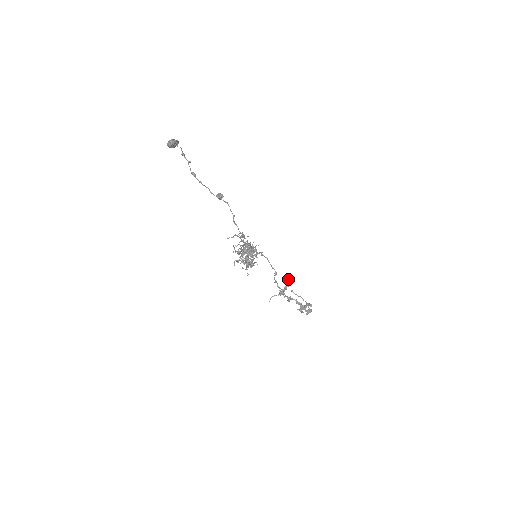
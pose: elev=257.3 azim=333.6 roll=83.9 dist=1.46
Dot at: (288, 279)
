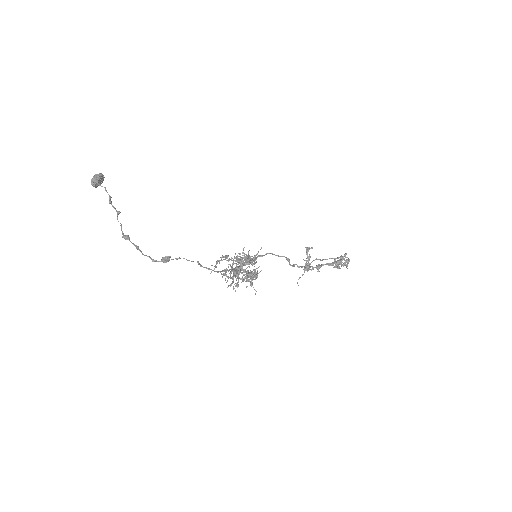
Dot at: (306, 251)
